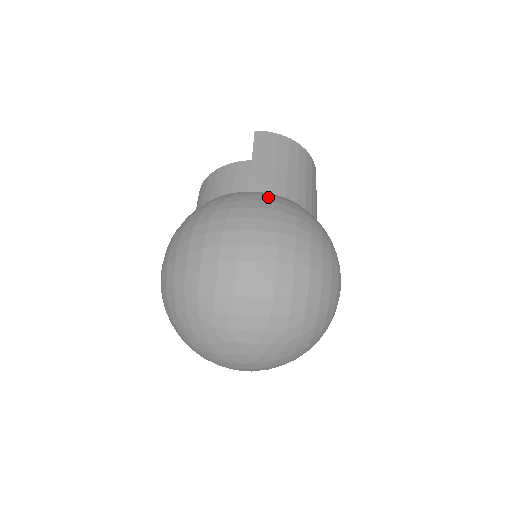
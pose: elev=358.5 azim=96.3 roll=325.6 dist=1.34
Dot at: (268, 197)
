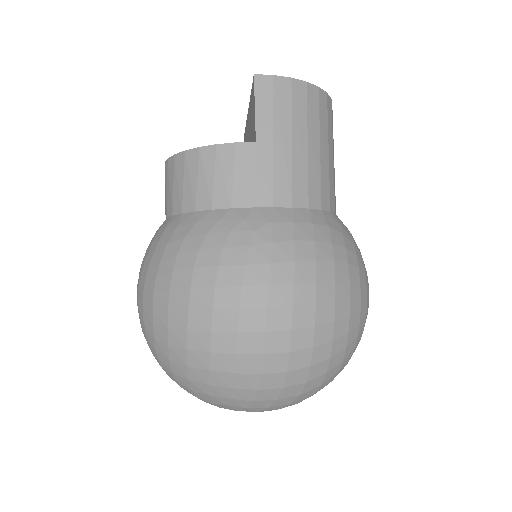
Dot at: (291, 228)
